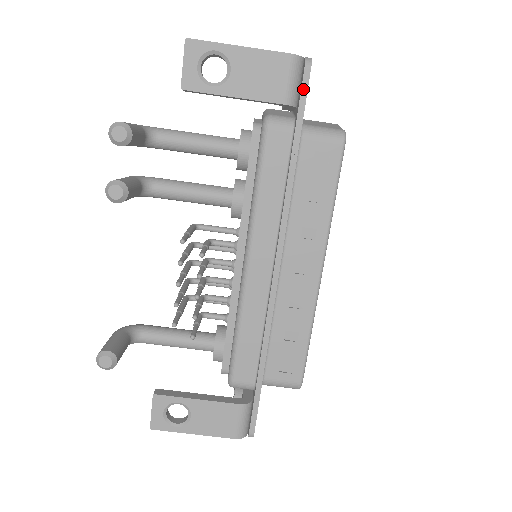
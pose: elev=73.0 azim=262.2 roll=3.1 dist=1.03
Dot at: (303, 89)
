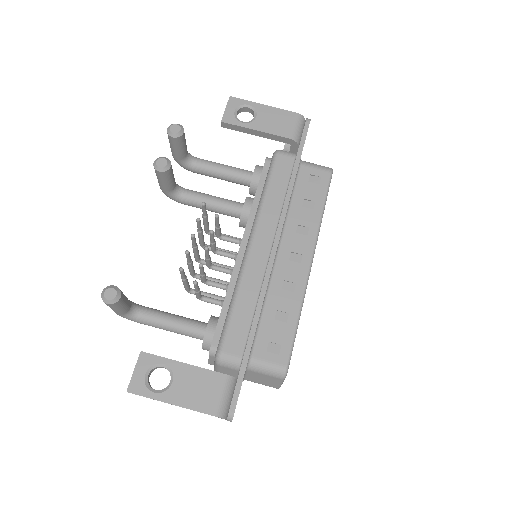
Dot at: (304, 132)
